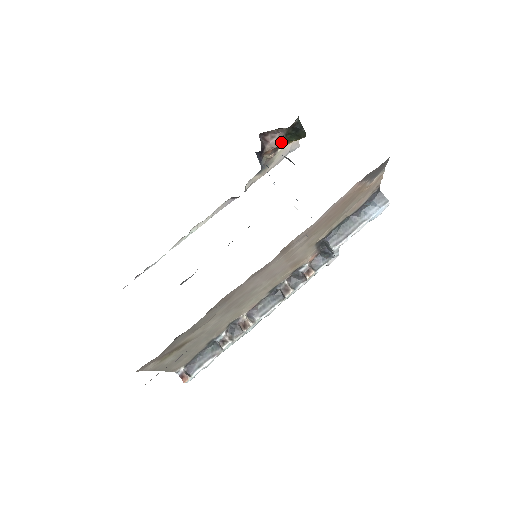
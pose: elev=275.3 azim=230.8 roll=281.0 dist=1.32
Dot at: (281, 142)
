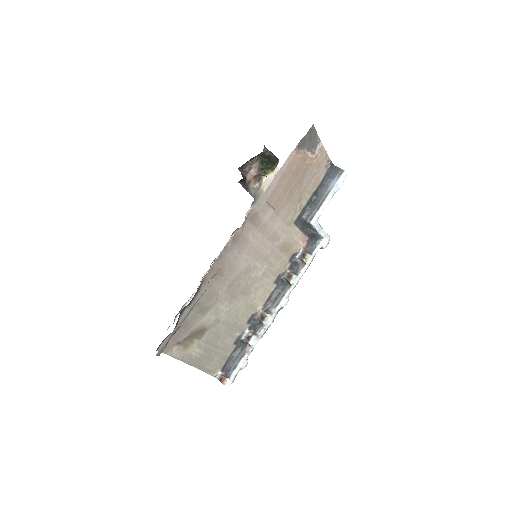
Dot at: (261, 172)
